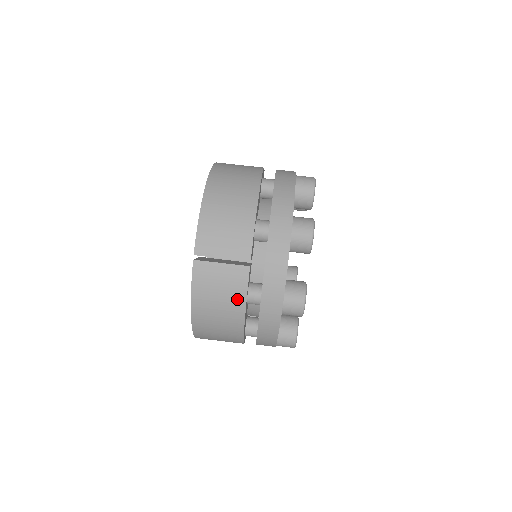
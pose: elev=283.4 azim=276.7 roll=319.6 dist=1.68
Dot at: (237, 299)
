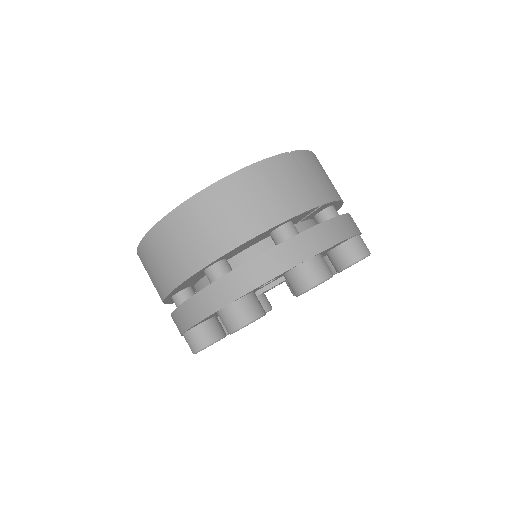
Dot at: (286, 208)
